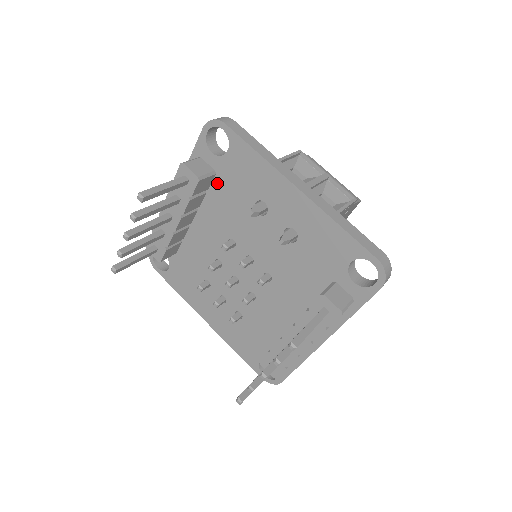
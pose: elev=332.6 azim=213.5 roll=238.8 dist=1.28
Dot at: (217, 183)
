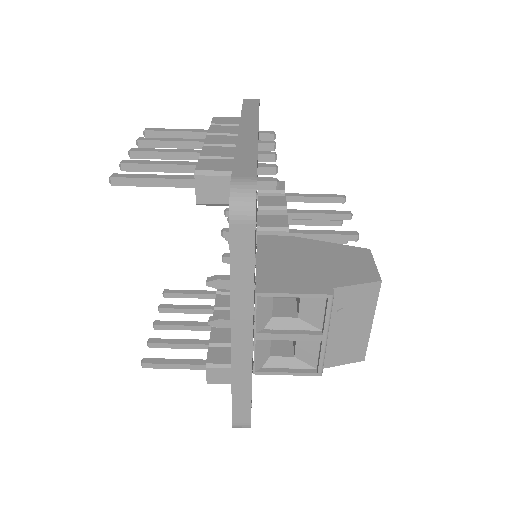
Dot at: occluded
